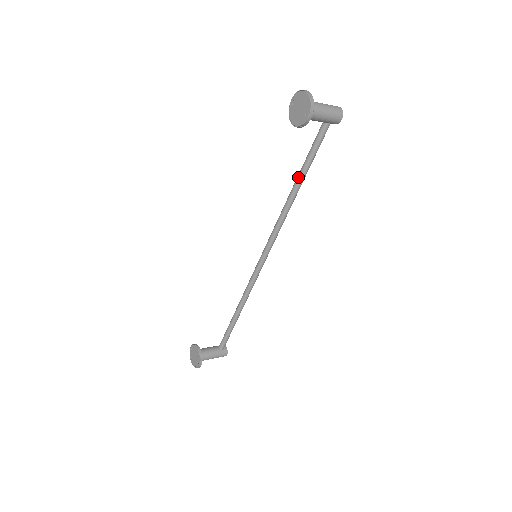
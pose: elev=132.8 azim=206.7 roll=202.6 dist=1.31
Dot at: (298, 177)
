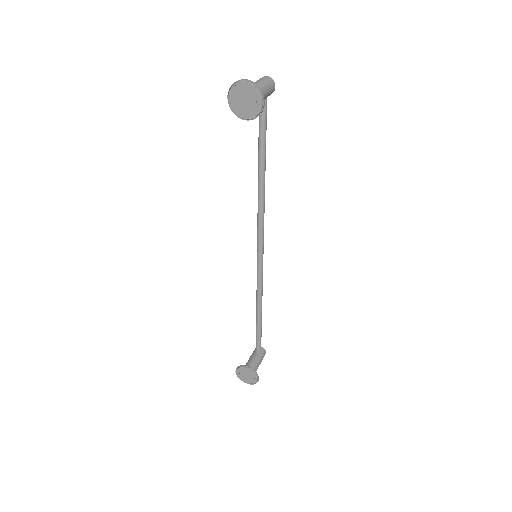
Dot at: (260, 163)
